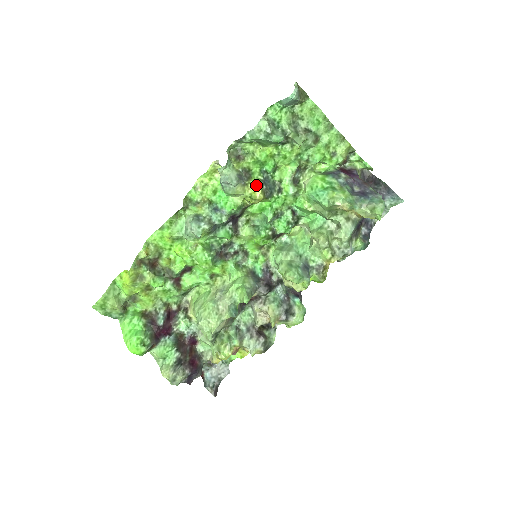
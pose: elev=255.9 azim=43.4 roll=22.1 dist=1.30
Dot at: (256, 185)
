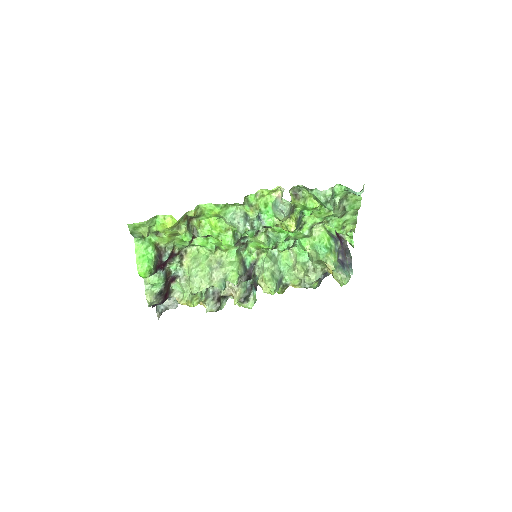
Dot at: (295, 222)
